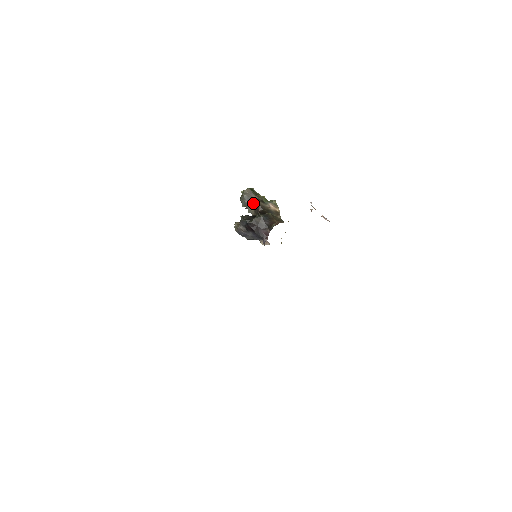
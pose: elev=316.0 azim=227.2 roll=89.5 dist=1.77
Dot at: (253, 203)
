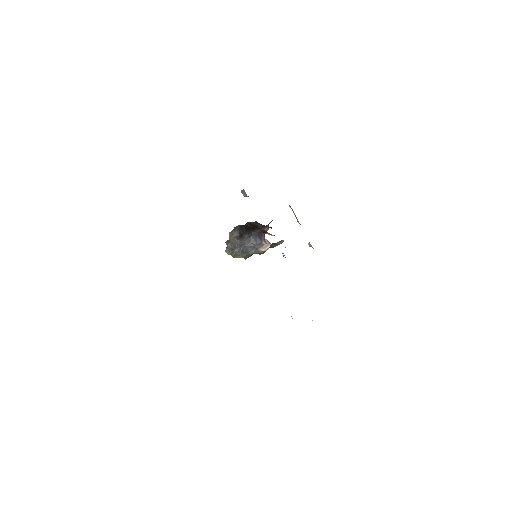
Dot at: occluded
